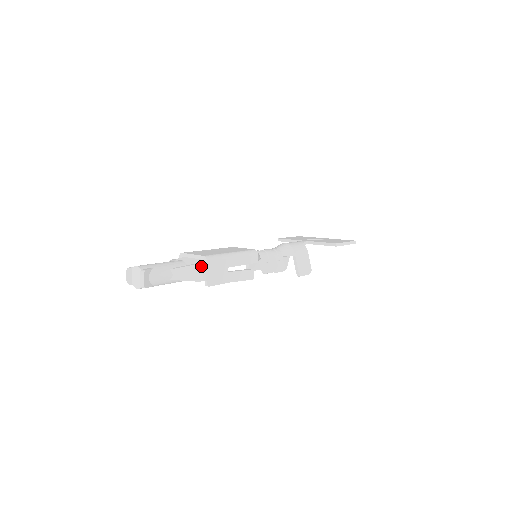
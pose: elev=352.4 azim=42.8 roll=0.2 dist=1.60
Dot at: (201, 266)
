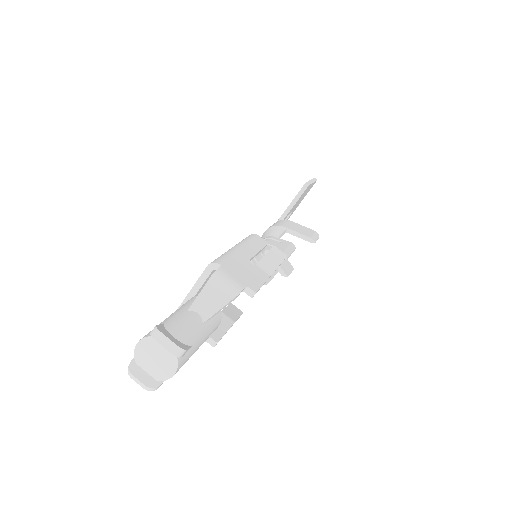
Dot at: (219, 274)
